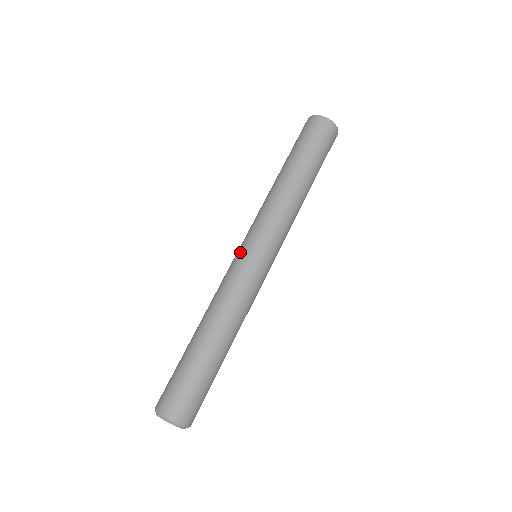
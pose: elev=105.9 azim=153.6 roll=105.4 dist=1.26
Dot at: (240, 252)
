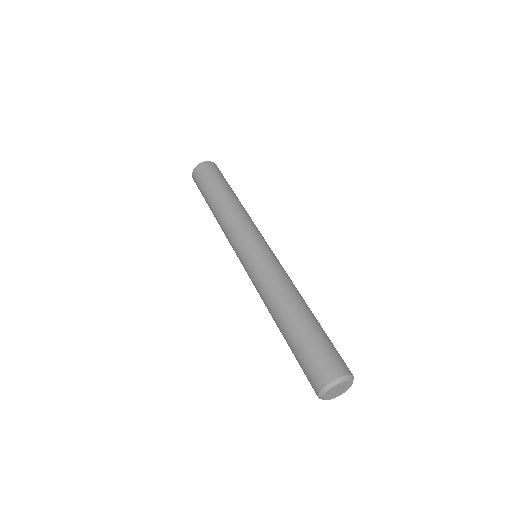
Dot at: (245, 258)
